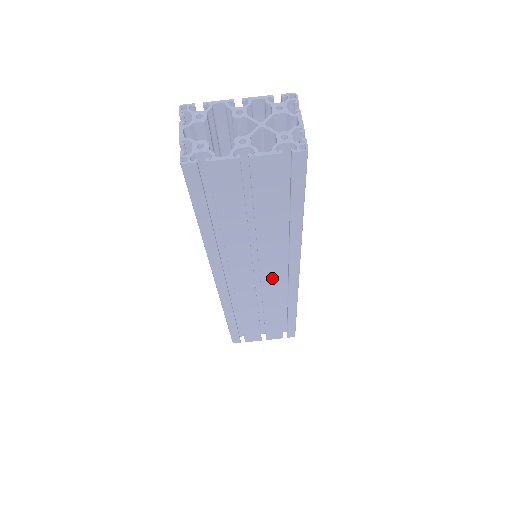
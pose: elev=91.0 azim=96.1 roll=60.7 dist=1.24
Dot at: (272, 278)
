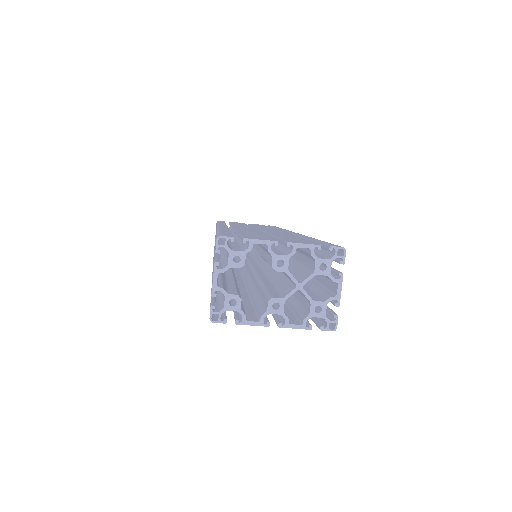
Dot at: occluded
